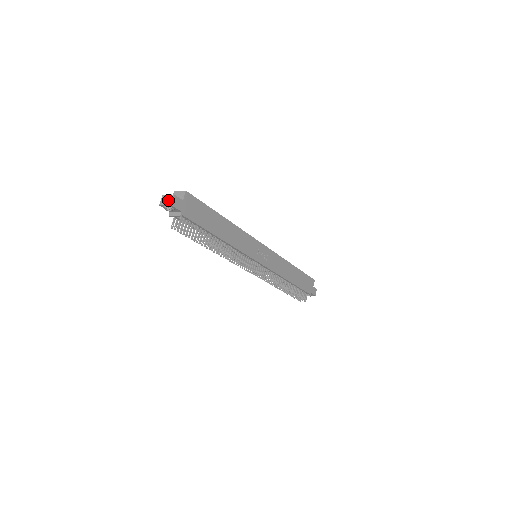
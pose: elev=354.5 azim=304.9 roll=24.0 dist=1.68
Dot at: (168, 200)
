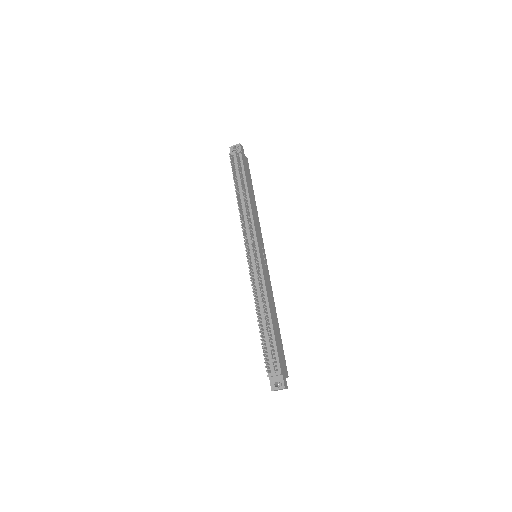
Dot at: occluded
